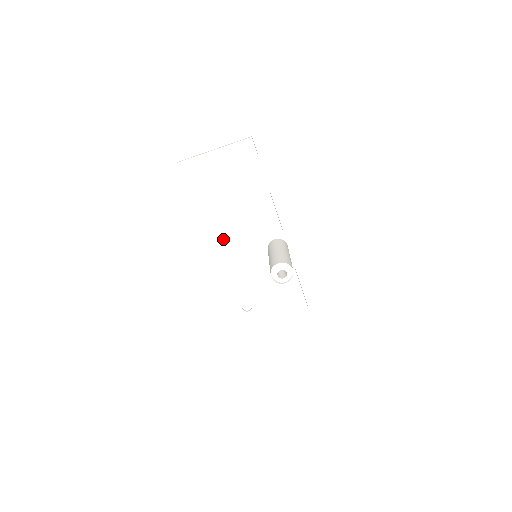
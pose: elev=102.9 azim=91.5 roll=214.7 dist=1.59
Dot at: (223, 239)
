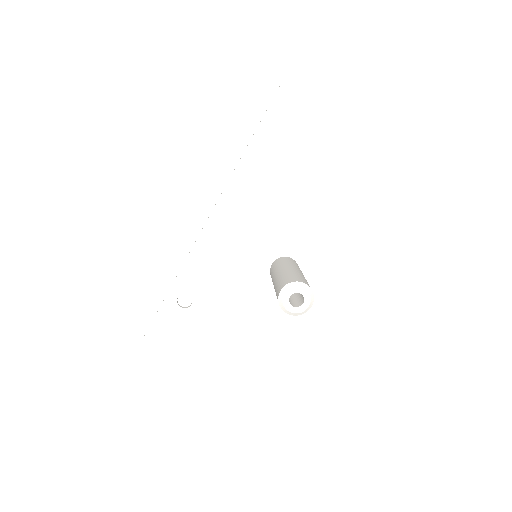
Dot at: (242, 203)
